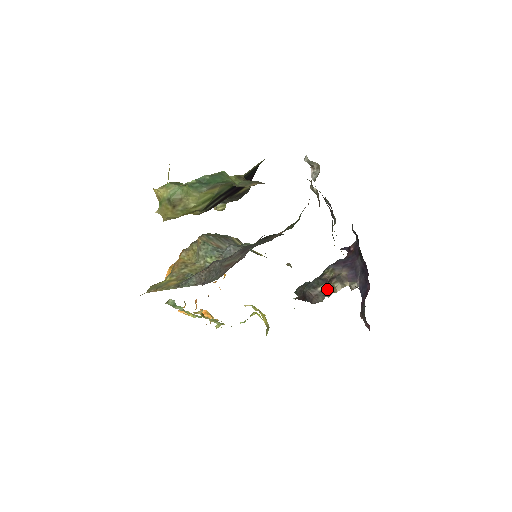
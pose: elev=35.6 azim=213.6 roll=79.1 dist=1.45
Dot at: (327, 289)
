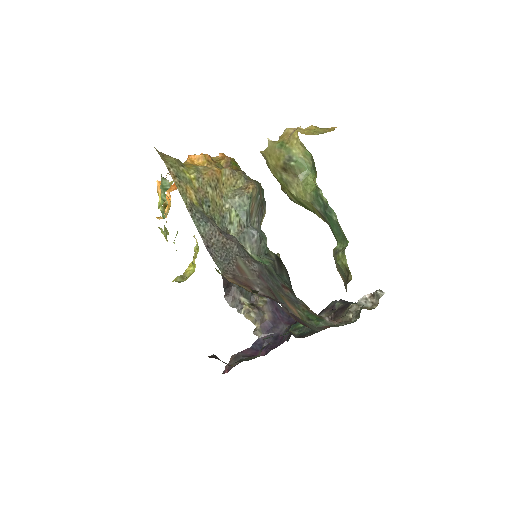
Dot at: (245, 306)
